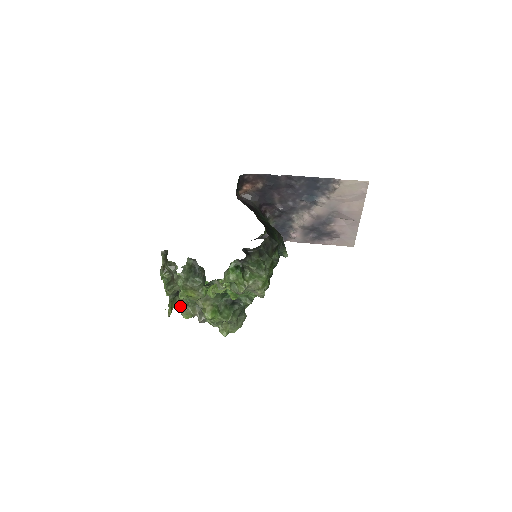
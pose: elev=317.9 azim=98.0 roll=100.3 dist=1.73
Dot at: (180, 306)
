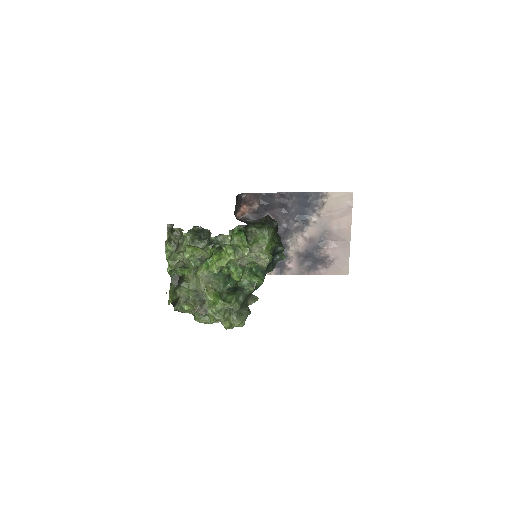
Dot at: (180, 303)
